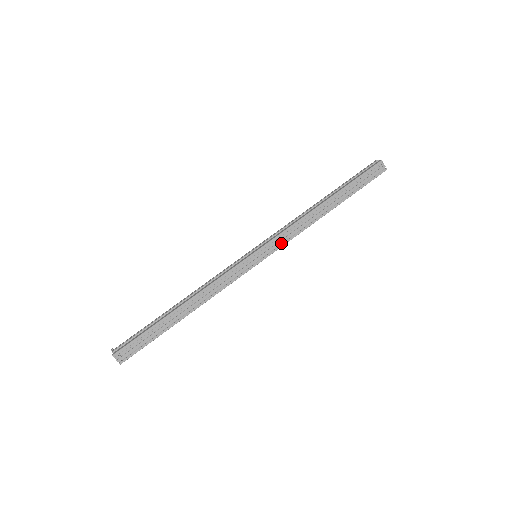
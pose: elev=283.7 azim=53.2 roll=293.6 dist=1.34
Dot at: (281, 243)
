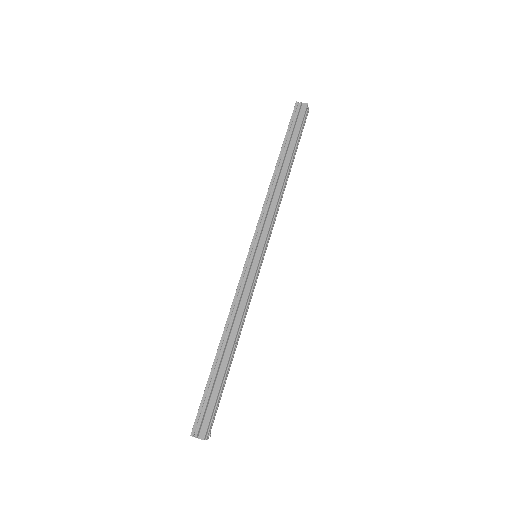
Dot at: (269, 231)
